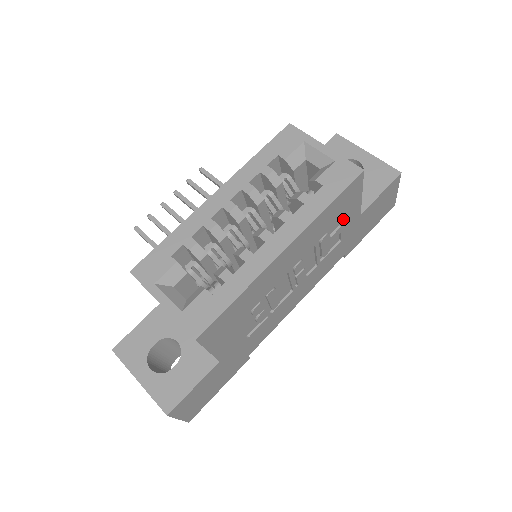
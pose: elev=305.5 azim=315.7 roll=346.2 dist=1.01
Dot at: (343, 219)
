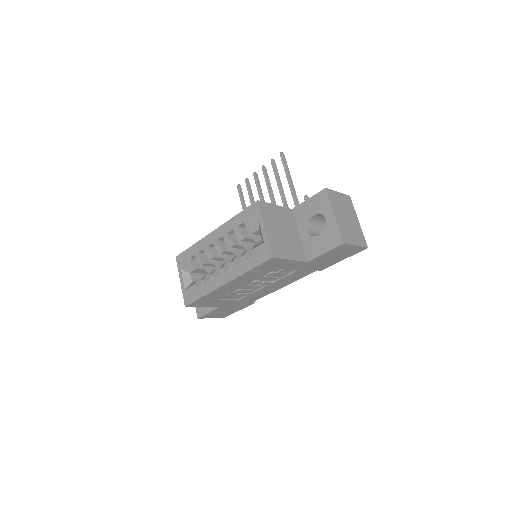
Dot at: (282, 267)
